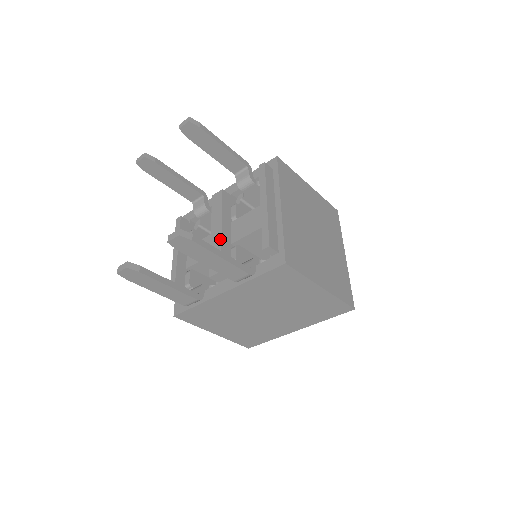
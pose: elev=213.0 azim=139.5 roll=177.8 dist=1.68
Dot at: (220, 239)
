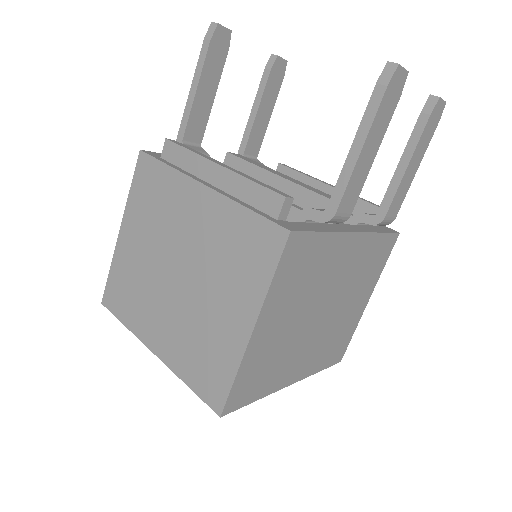
Dot at: occluded
